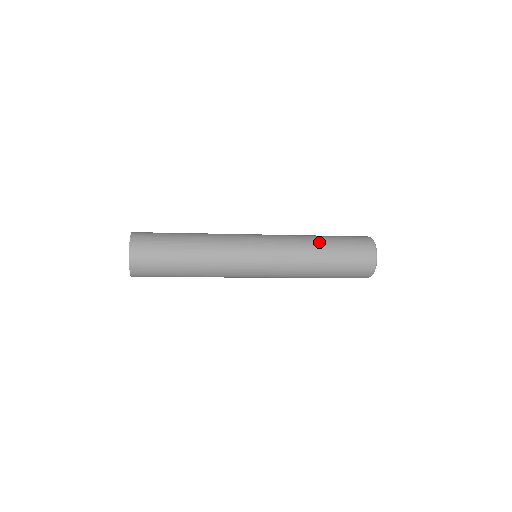
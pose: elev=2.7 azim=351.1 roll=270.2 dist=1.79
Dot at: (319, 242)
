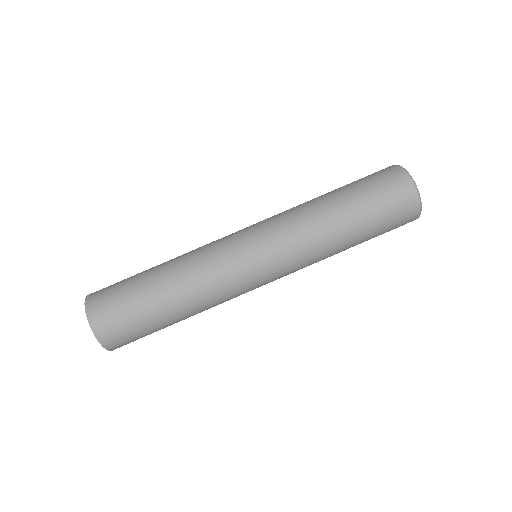
Dot at: (327, 200)
